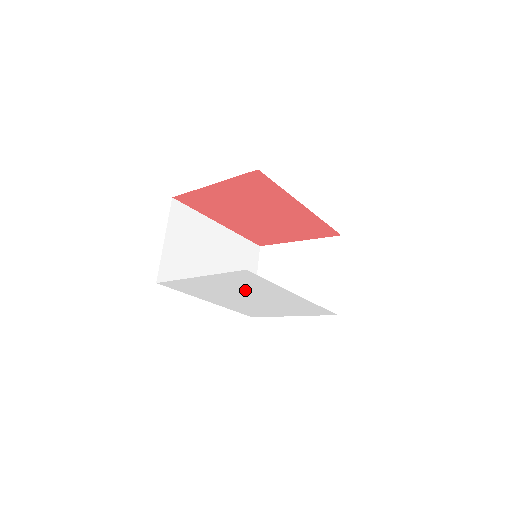
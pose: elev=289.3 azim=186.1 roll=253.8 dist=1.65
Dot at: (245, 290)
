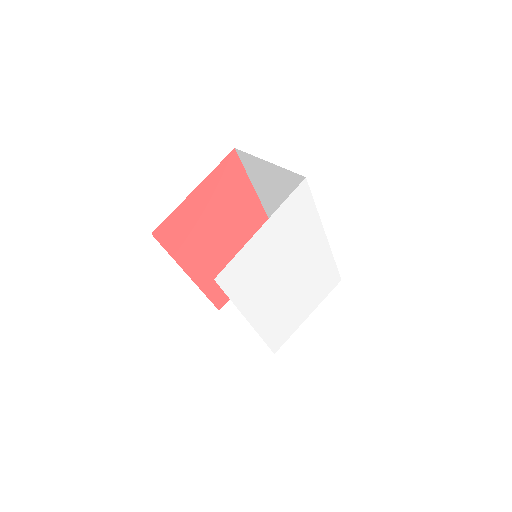
Dot at: (290, 248)
